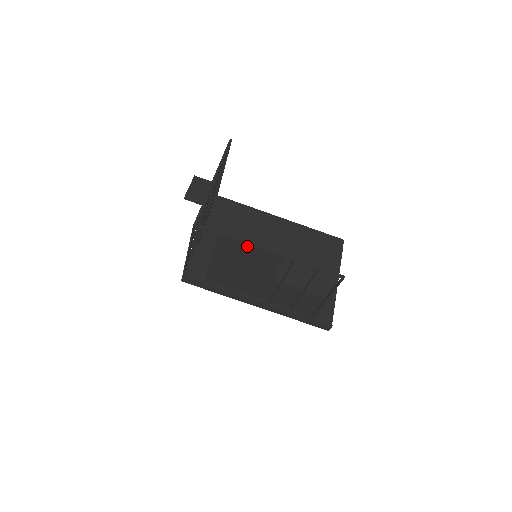
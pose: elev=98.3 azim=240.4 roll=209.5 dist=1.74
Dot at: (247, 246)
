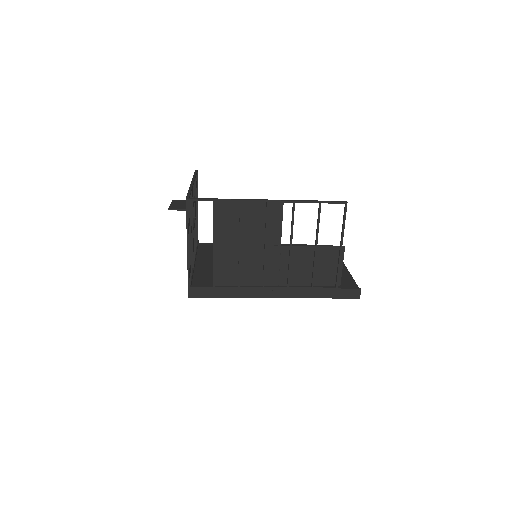
Dot at: (244, 206)
